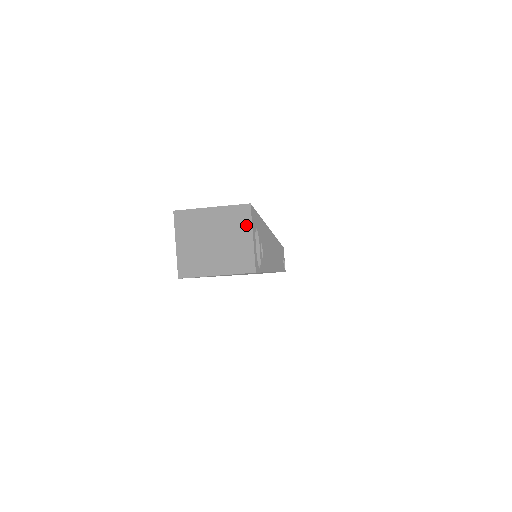
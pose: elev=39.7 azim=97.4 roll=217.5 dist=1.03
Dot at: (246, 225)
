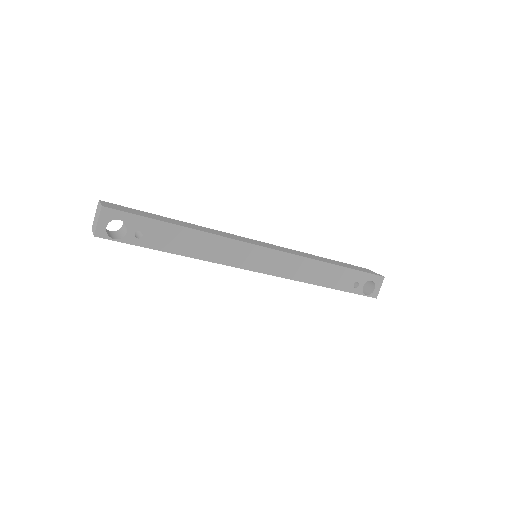
Dot at: (99, 215)
